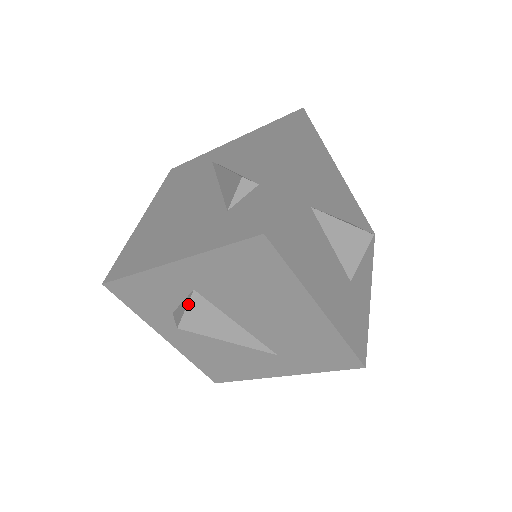
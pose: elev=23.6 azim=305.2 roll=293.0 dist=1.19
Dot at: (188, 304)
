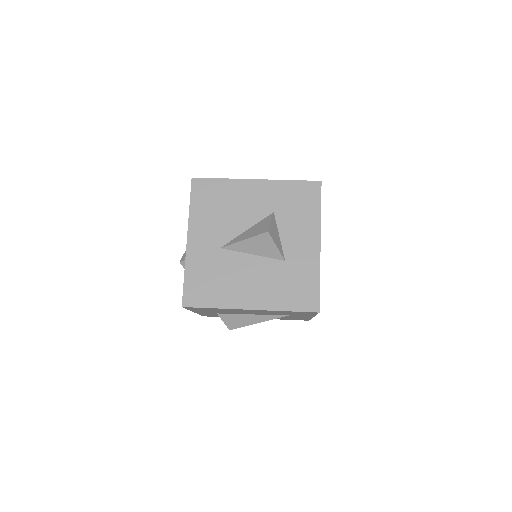
Dot at: (222, 320)
